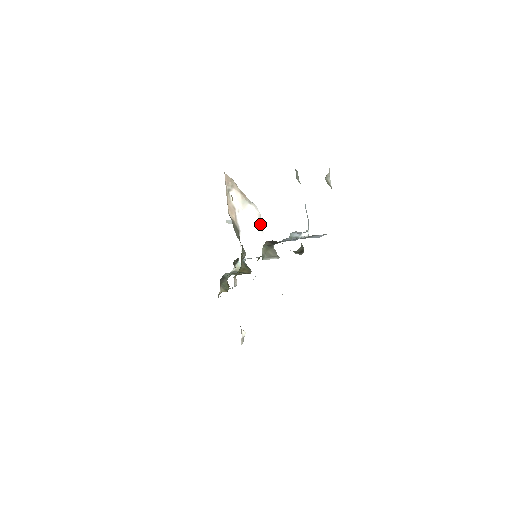
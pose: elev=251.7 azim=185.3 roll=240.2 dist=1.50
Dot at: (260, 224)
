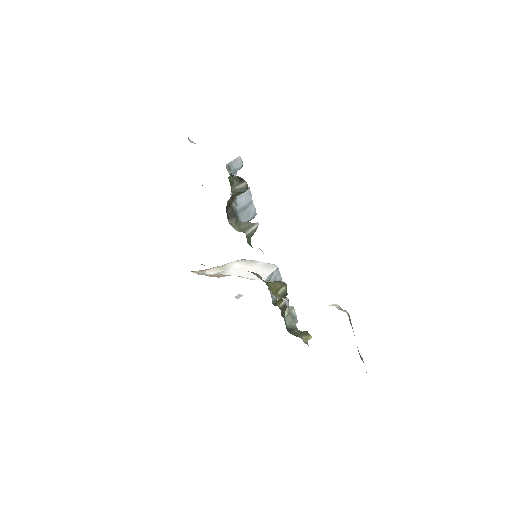
Dot at: (250, 262)
